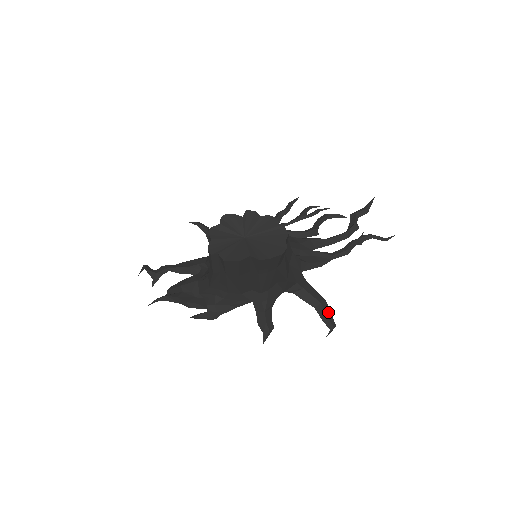
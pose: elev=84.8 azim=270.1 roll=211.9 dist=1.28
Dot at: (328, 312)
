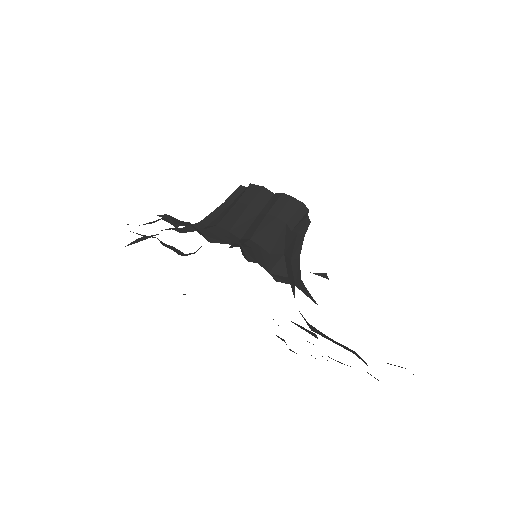
Dot at: occluded
